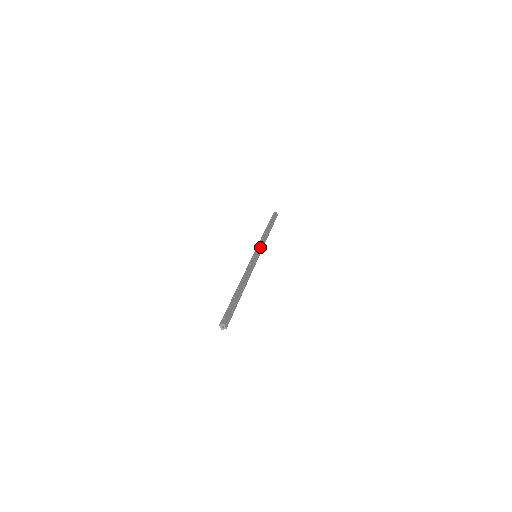
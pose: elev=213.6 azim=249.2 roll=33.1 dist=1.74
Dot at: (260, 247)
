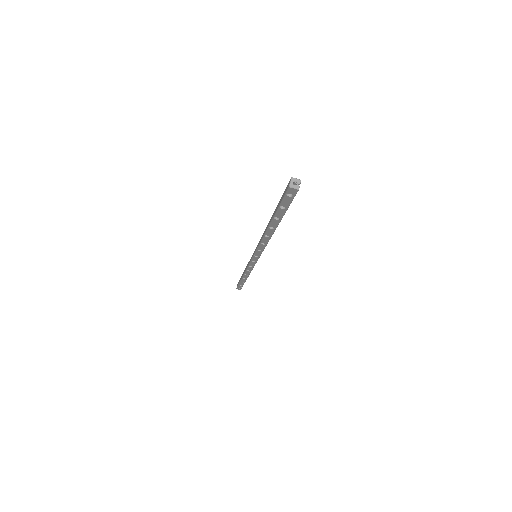
Dot at: occluded
